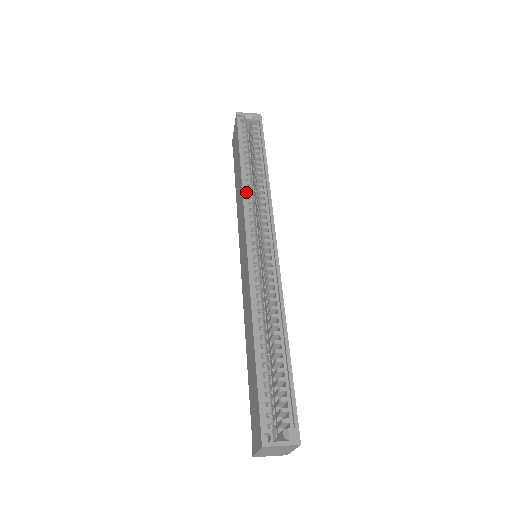
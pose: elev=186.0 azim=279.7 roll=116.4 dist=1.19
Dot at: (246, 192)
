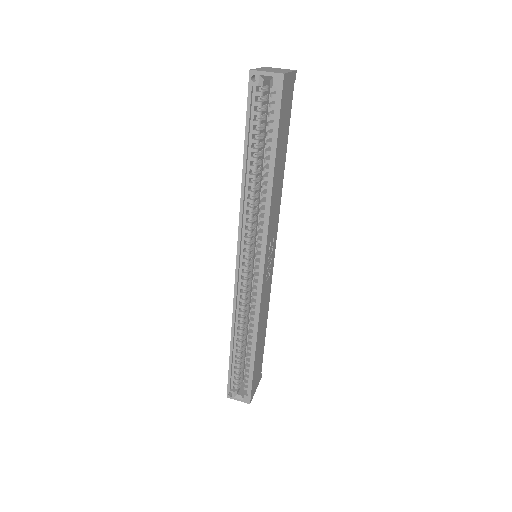
Dot at: (245, 205)
